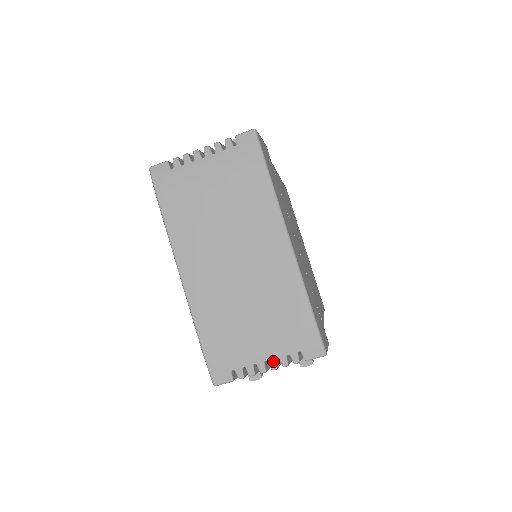
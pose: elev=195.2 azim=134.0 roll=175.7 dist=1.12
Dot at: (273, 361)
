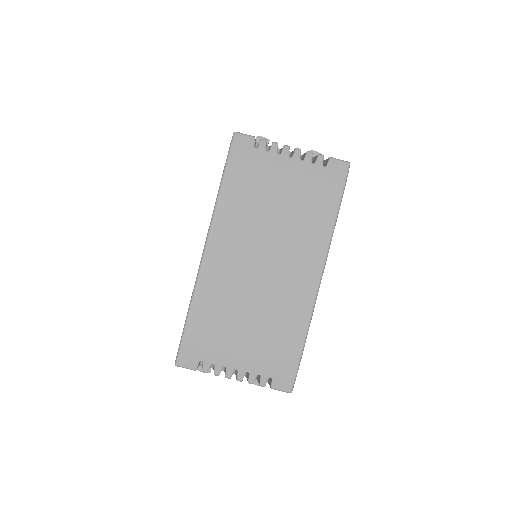
Dot at: (243, 373)
